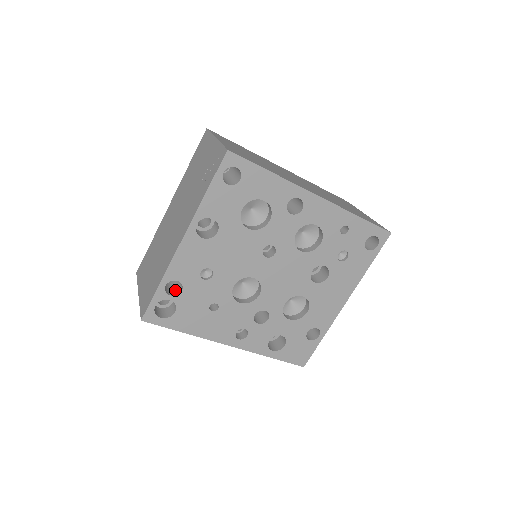
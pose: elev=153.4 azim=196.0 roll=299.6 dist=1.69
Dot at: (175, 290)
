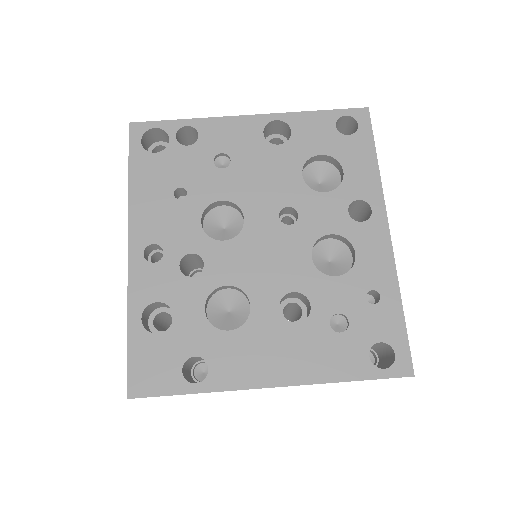
Dot at: occluded
